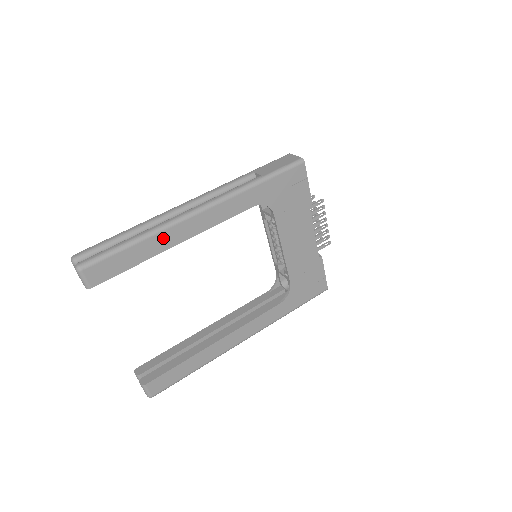
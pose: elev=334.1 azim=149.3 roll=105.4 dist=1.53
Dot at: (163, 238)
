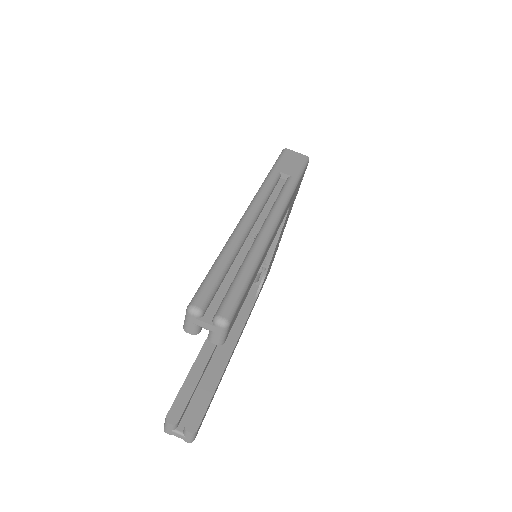
Dot at: (261, 261)
